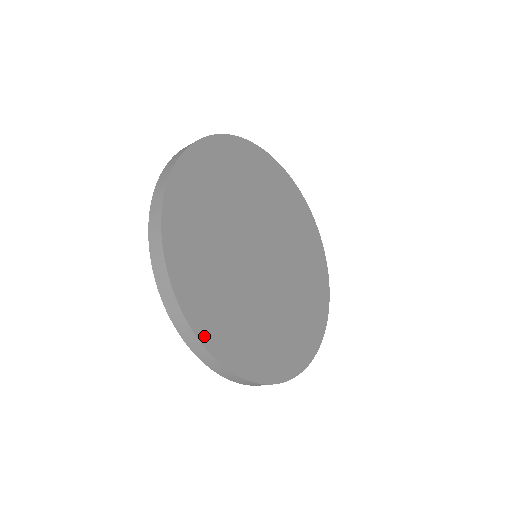
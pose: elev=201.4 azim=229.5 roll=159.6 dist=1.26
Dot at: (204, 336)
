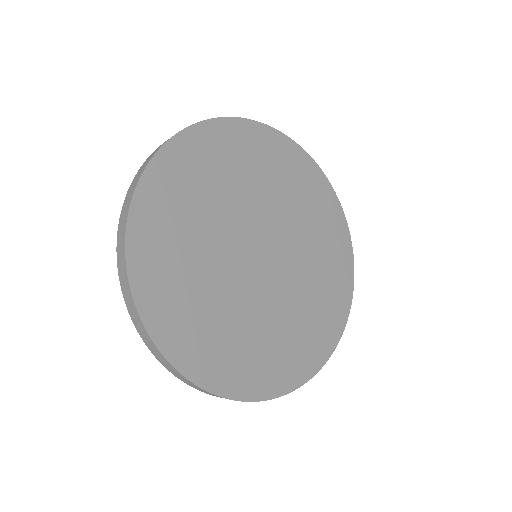
Dot at: (135, 225)
